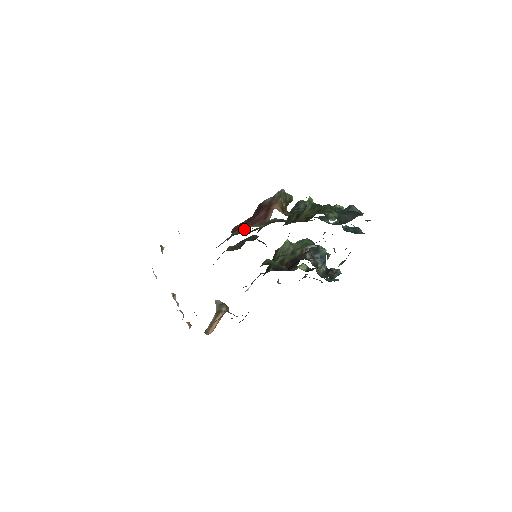
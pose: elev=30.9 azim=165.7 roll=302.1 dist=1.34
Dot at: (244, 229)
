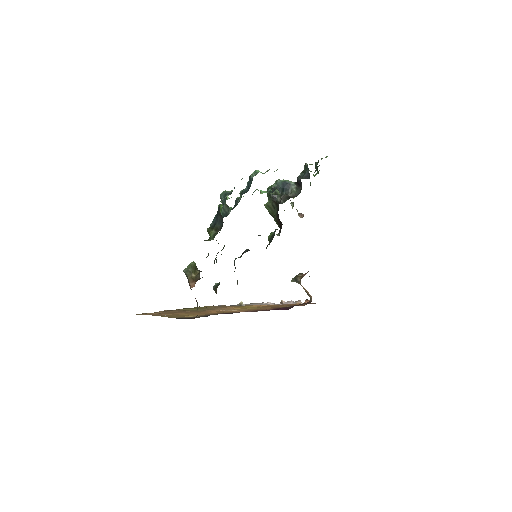
Dot at: (215, 288)
